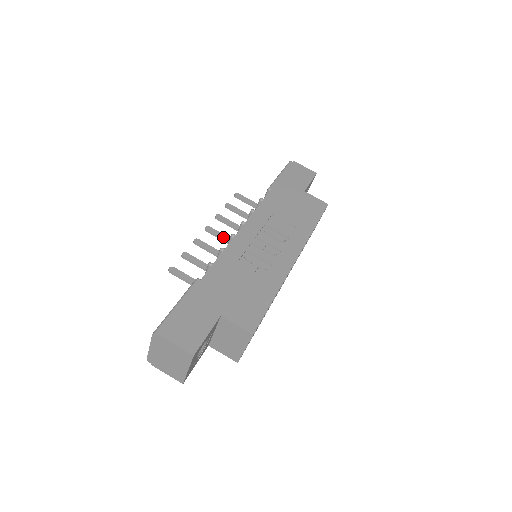
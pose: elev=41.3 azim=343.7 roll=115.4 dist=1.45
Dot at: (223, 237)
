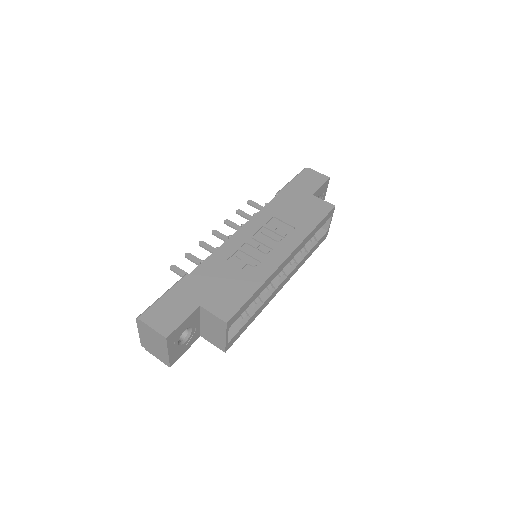
Dot at: occluded
